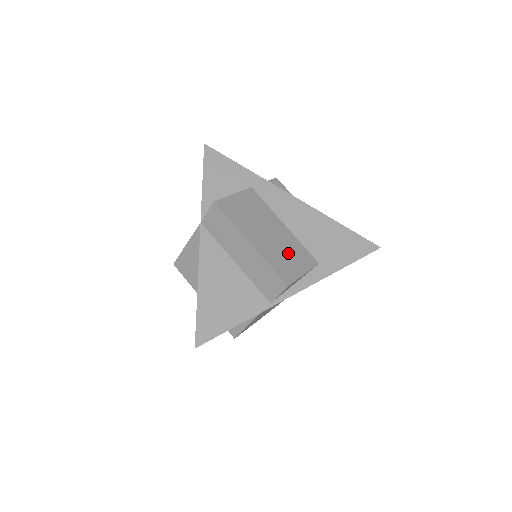
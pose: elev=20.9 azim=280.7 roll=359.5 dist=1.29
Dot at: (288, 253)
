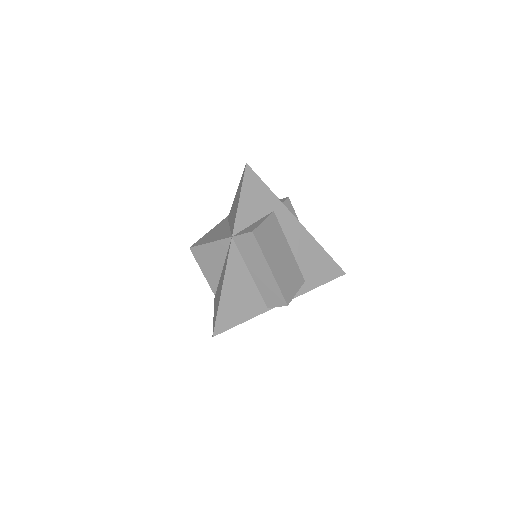
Dot at: (290, 275)
